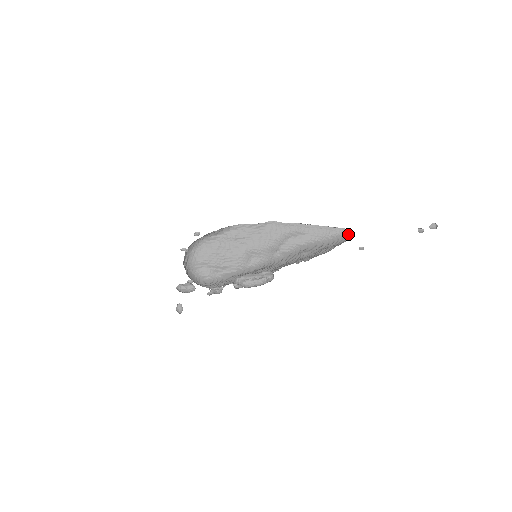
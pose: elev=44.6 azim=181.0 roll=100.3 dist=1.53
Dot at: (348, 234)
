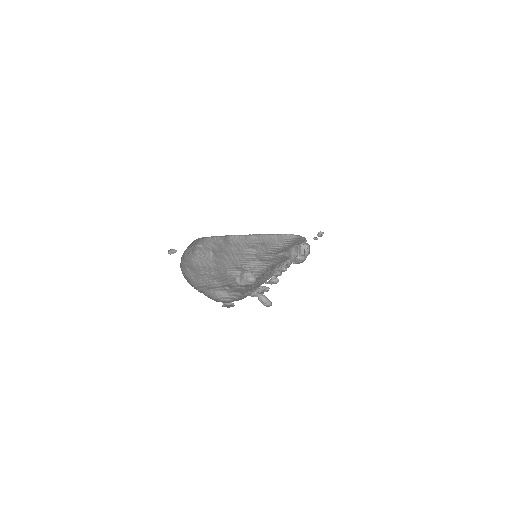
Dot at: (291, 237)
